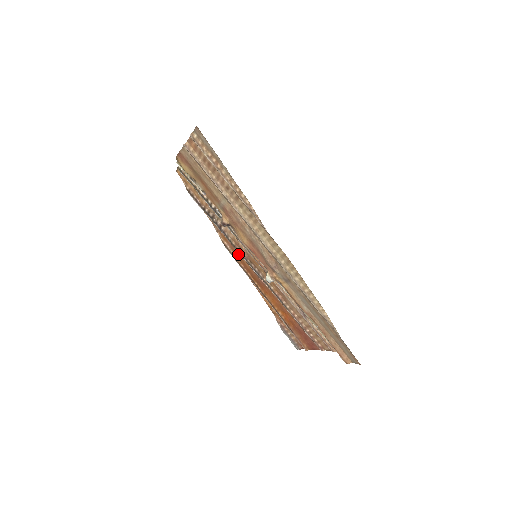
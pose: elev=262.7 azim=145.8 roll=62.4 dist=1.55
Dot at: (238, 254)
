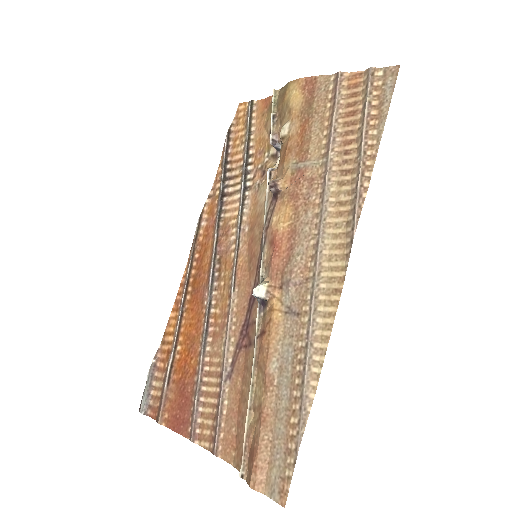
Dot at: (209, 239)
